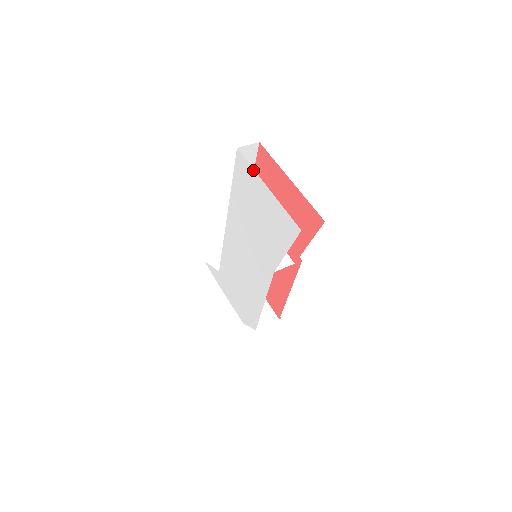
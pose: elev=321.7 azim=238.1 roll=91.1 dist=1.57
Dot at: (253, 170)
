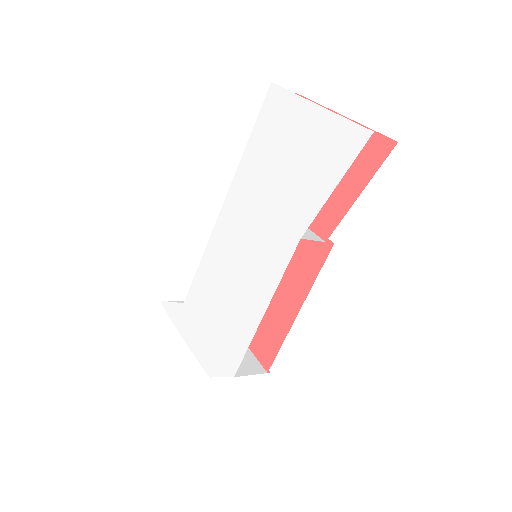
Dot at: (294, 95)
